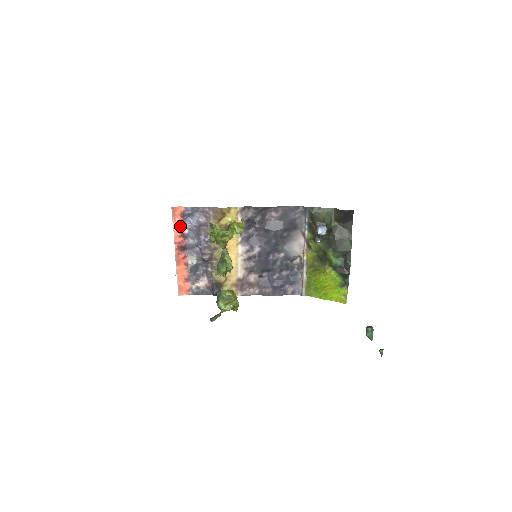
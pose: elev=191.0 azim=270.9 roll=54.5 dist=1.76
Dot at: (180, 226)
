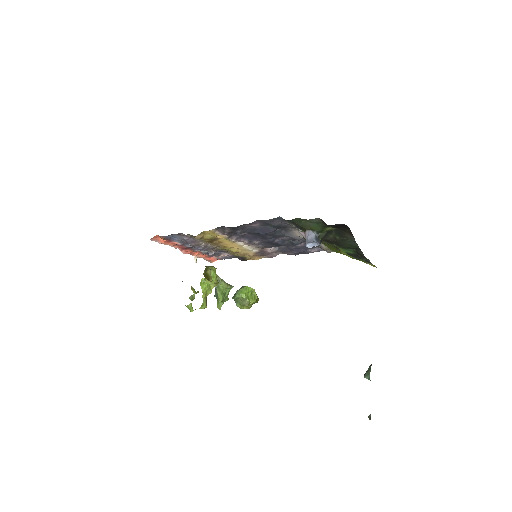
Dot at: (170, 242)
